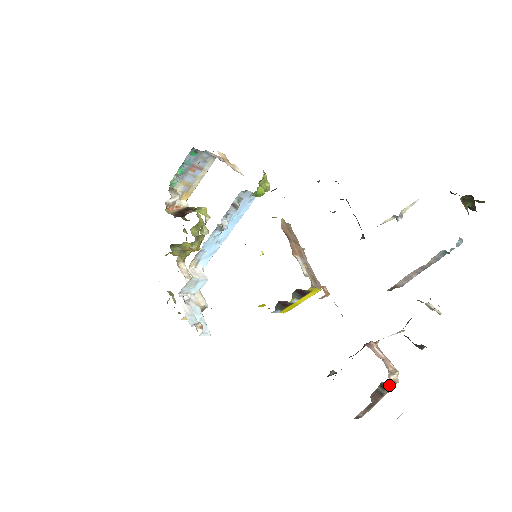
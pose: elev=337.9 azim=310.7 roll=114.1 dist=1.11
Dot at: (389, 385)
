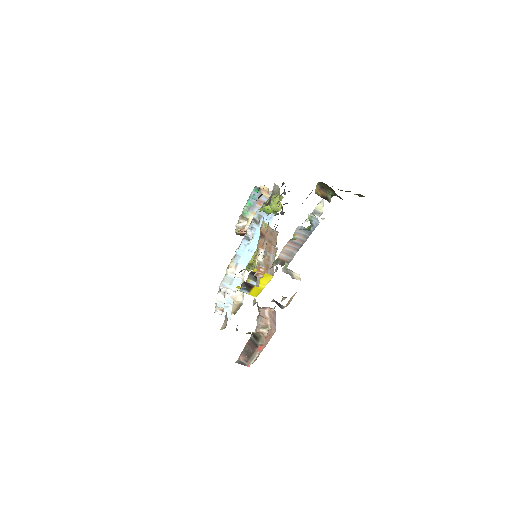
Dot at: (260, 337)
